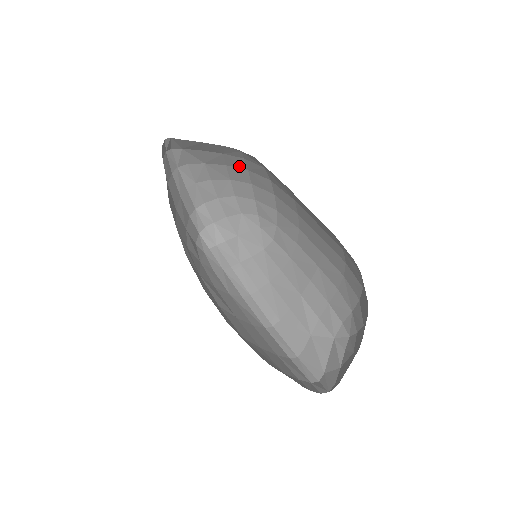
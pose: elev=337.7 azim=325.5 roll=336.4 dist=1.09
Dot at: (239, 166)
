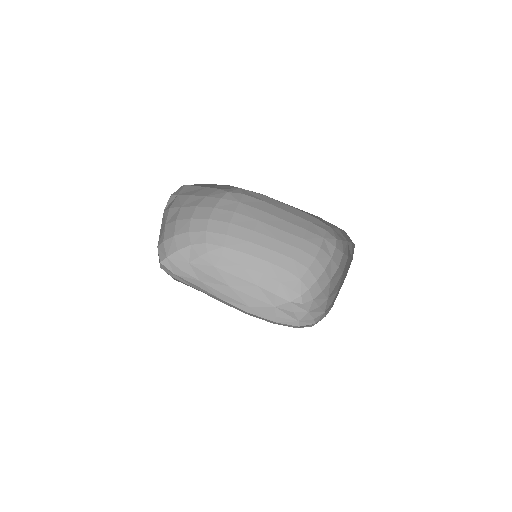
Dot at: (209, 205)
